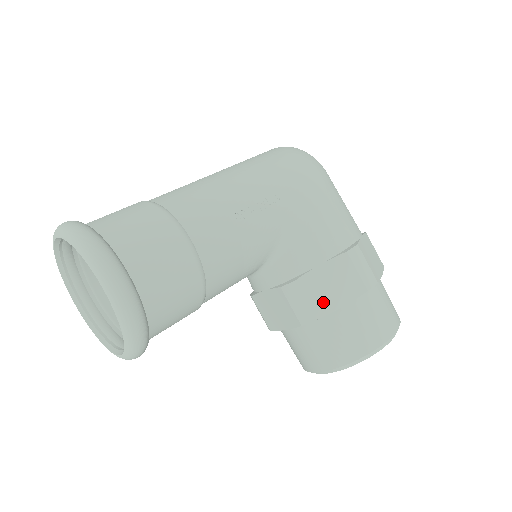
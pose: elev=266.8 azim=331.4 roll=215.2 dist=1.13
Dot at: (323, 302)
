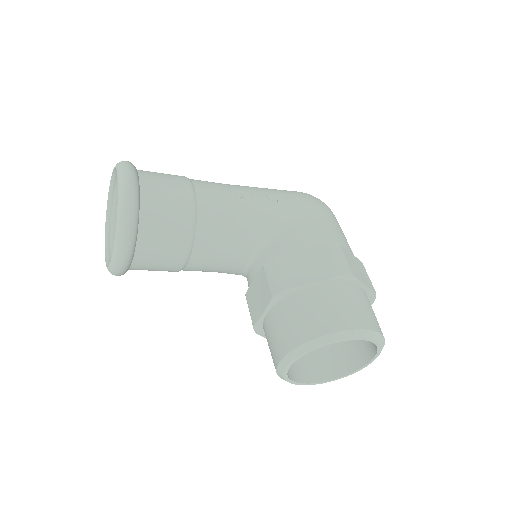
Dot at: (295, 277)
